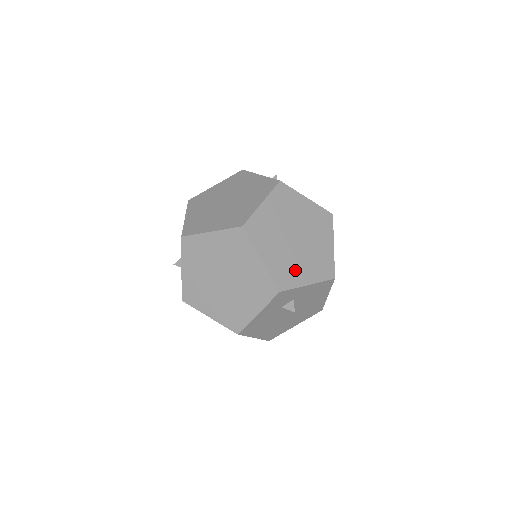
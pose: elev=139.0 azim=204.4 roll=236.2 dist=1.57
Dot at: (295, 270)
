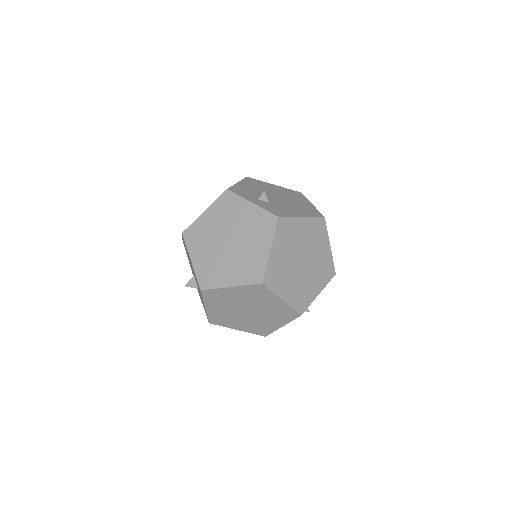
Dot at: (308, 290)
